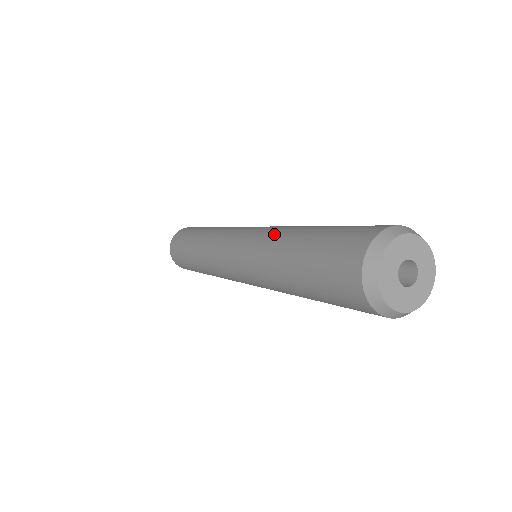
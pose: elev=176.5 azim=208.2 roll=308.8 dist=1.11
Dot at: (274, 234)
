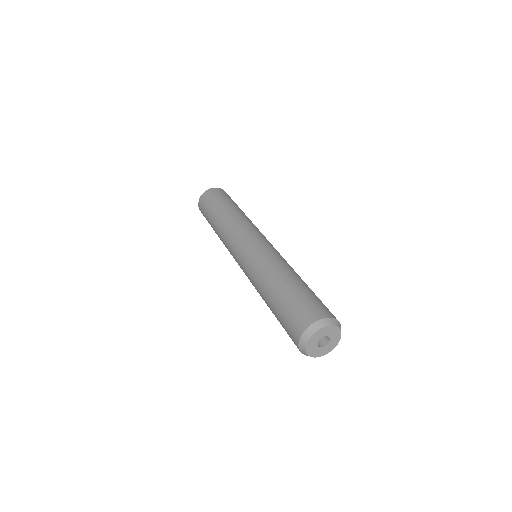
Dot at: (256, 284)
